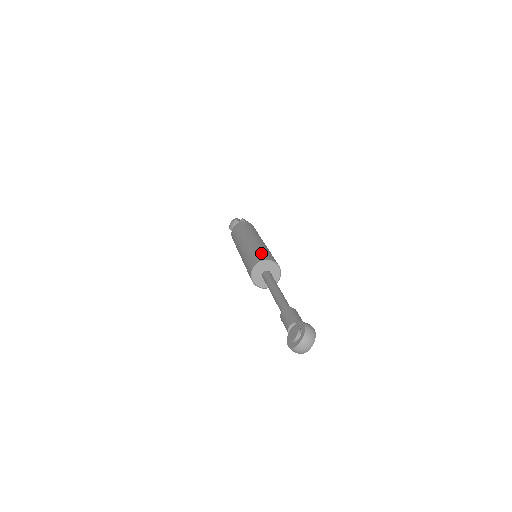
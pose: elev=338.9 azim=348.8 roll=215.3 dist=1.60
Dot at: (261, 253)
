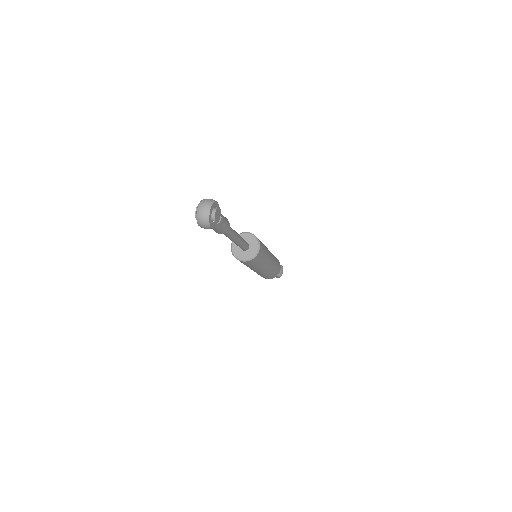
Dot at: occluded
